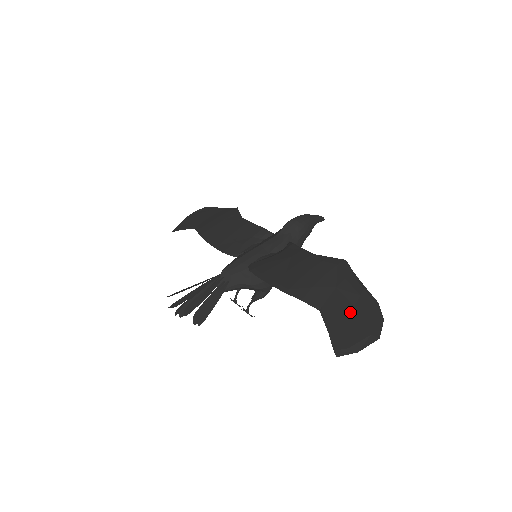
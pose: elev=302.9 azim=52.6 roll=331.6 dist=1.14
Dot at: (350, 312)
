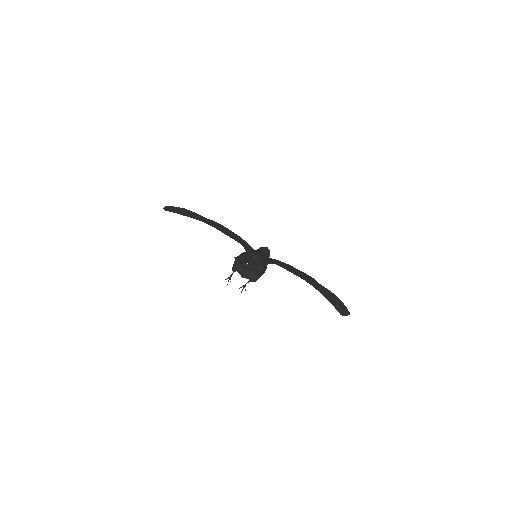
Dot at: (333, 300)
